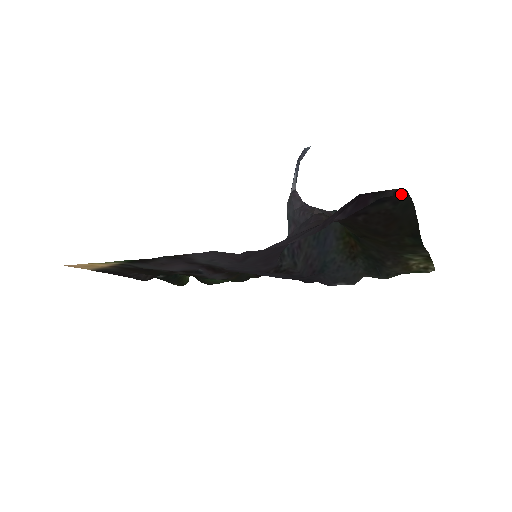
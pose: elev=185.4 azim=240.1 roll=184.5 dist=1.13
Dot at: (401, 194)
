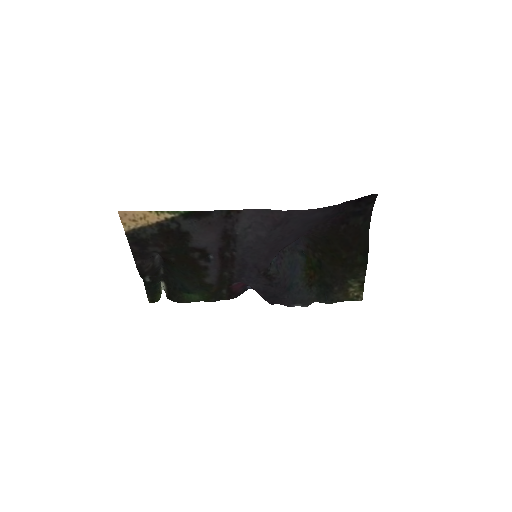
Dot at: (370, 213)
